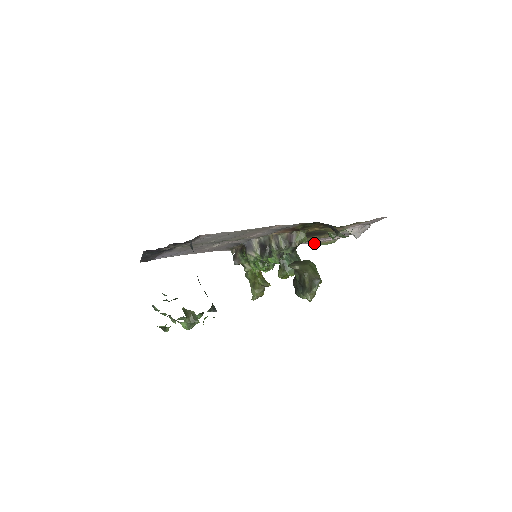
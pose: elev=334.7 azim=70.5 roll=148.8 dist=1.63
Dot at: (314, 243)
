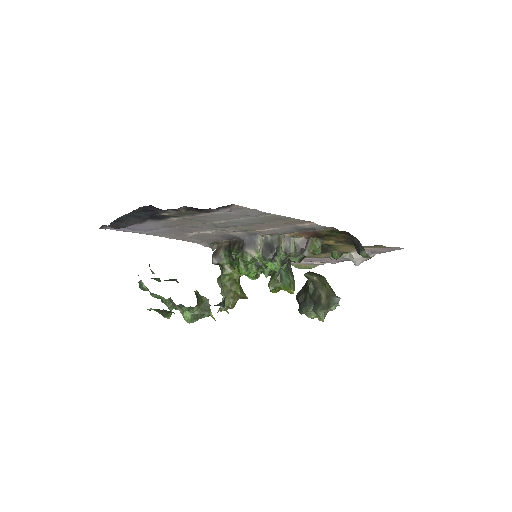
Dot at: (291, 263)
